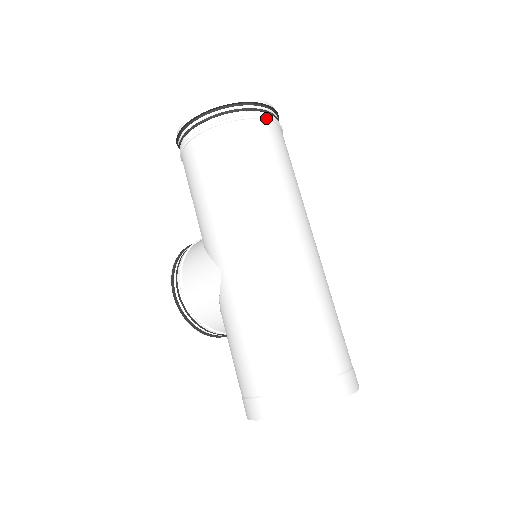
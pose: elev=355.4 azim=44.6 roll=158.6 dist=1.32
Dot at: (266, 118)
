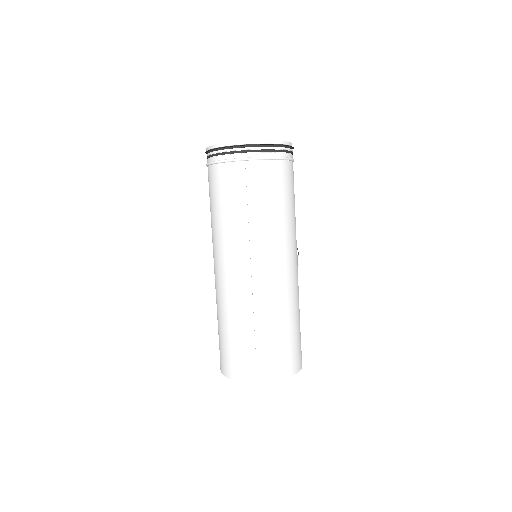
Dot at: (243, 159)
